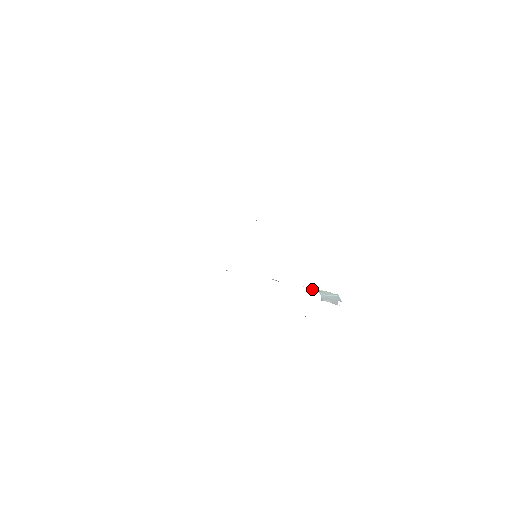
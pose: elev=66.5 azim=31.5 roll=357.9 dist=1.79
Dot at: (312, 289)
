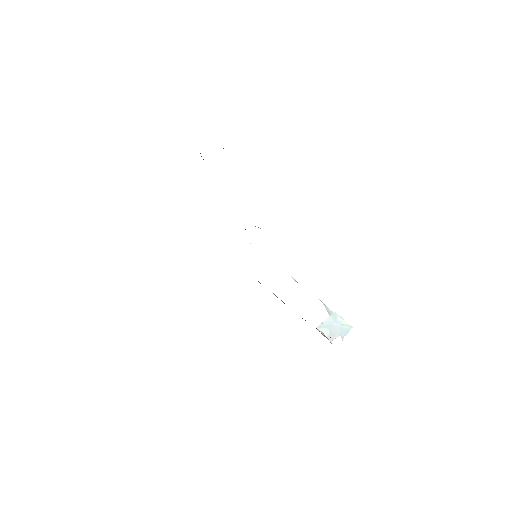
Dot at: (326, 307)
